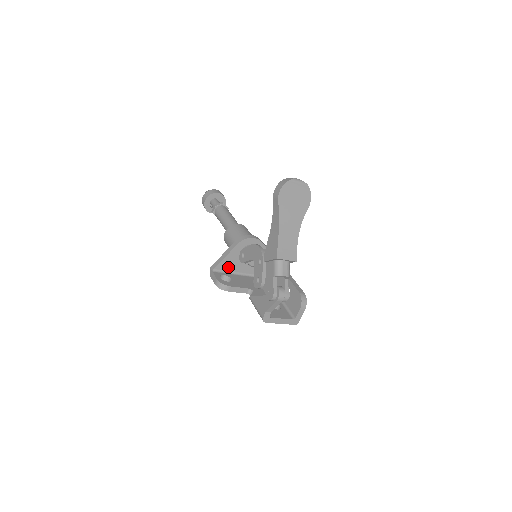
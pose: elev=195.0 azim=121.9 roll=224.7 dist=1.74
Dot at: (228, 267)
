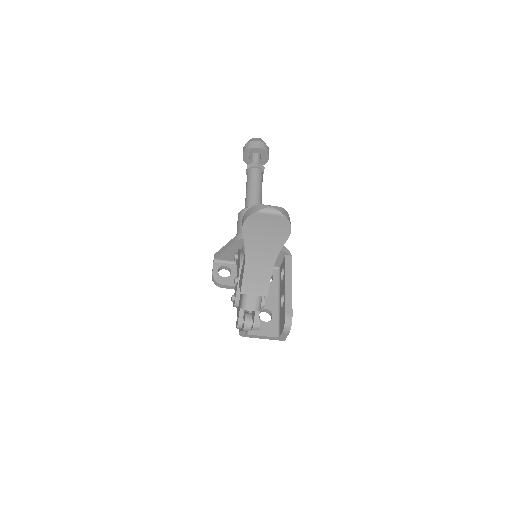
Dot at: (231, 258)
